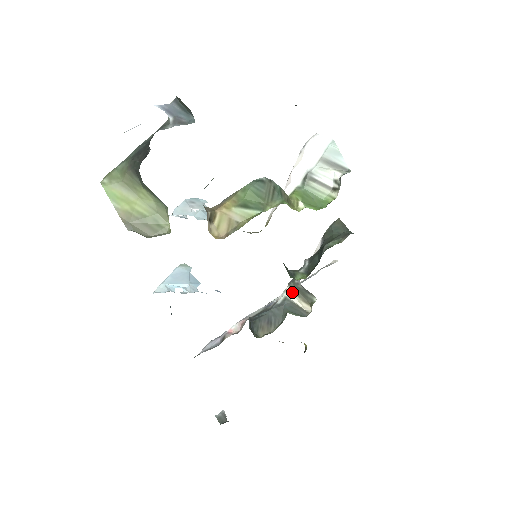
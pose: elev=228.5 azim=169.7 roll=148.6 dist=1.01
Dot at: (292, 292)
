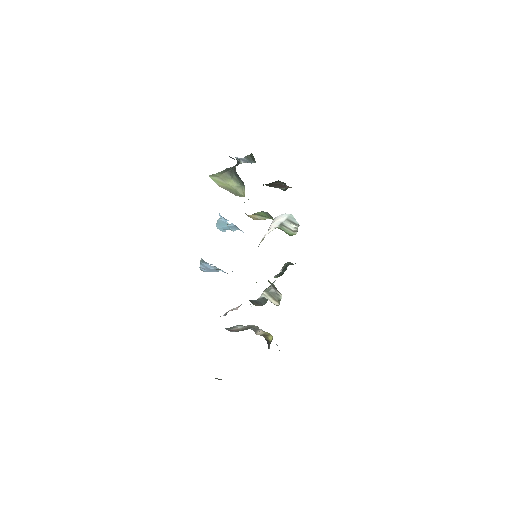
Dot at: (267, 295)
